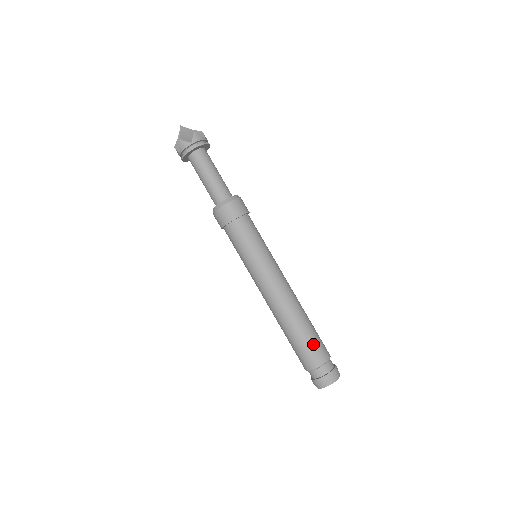
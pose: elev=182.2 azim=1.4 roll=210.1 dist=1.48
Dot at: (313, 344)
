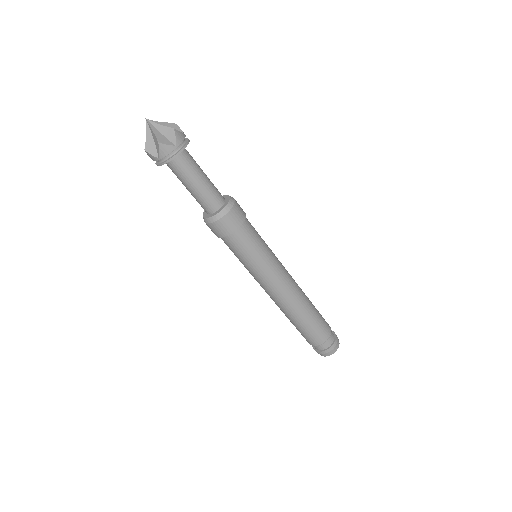
Dot at: (321, 323)
